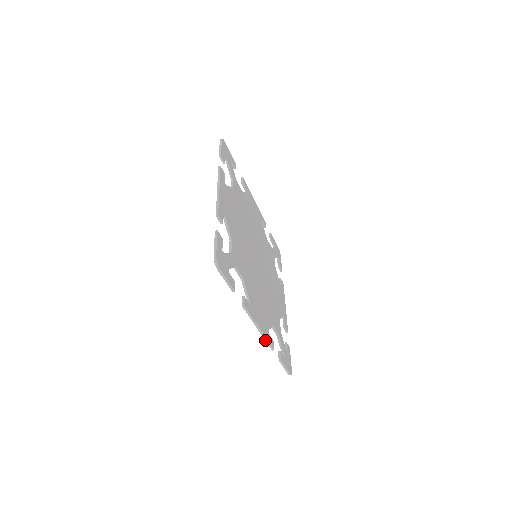
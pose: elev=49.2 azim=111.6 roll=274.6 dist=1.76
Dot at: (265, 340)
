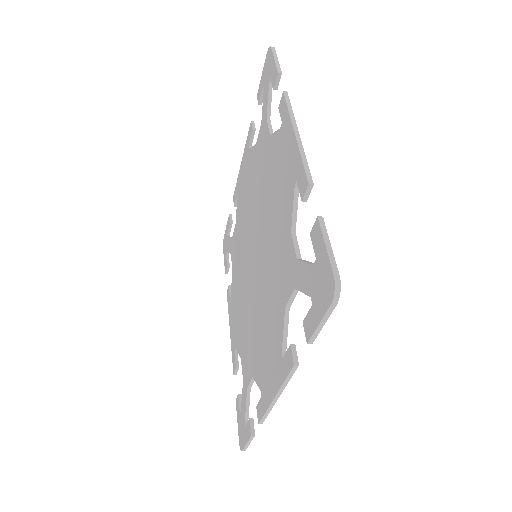
Dot at: (228, 311)
